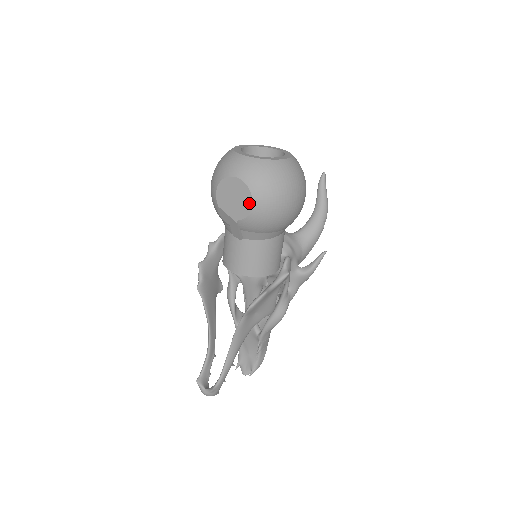
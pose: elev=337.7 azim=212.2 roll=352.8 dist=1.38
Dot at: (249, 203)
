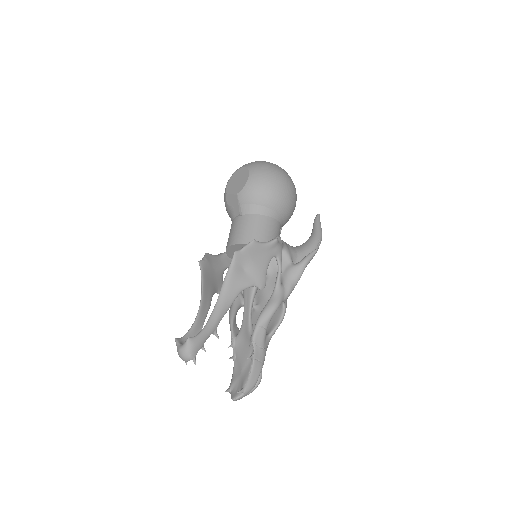
Dot at: (247, 177)
